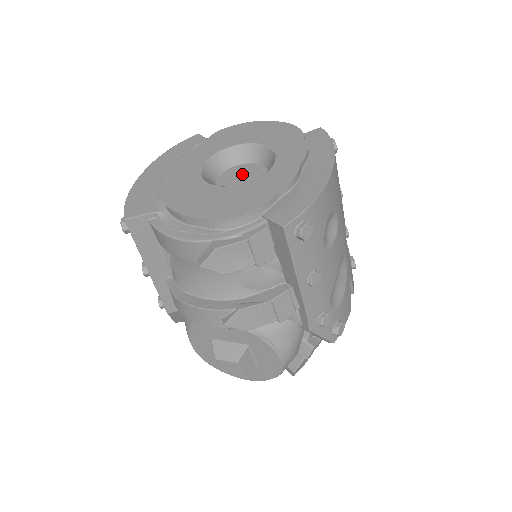
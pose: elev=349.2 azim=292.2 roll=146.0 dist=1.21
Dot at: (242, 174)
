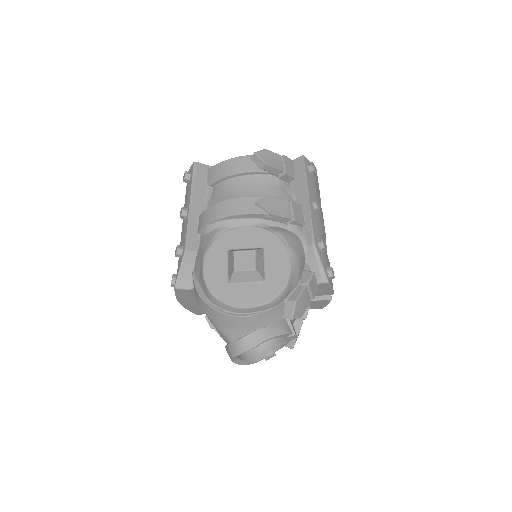
Dot at: occluded
